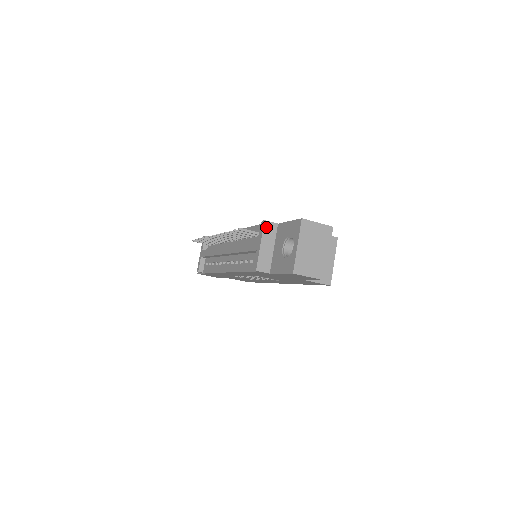
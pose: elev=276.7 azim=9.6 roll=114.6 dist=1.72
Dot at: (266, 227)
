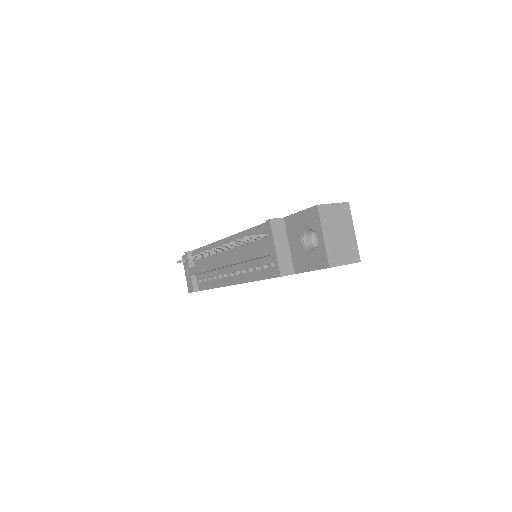
Dot at: (274, 226)
